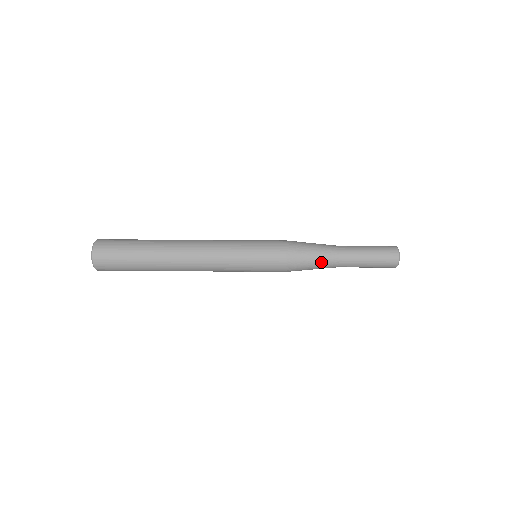
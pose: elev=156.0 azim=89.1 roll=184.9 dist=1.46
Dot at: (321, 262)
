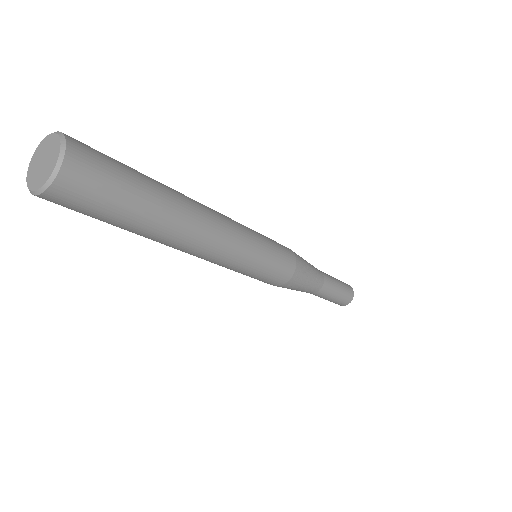
Dot at: (309, 287)
